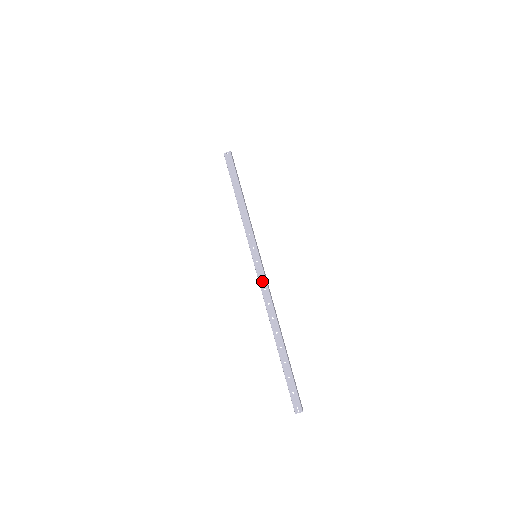
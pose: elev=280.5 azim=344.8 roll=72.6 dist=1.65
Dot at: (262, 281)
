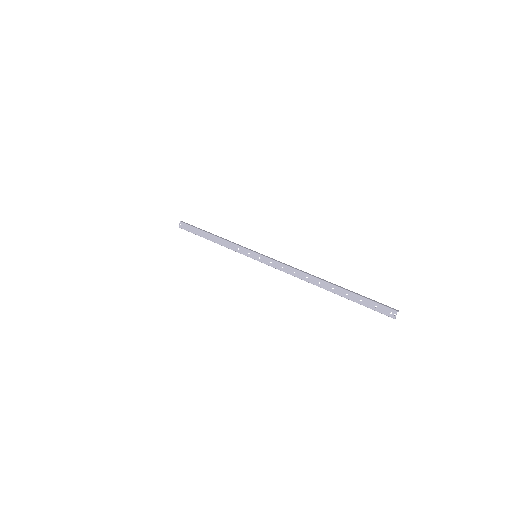
Dot at: (275, 265)
